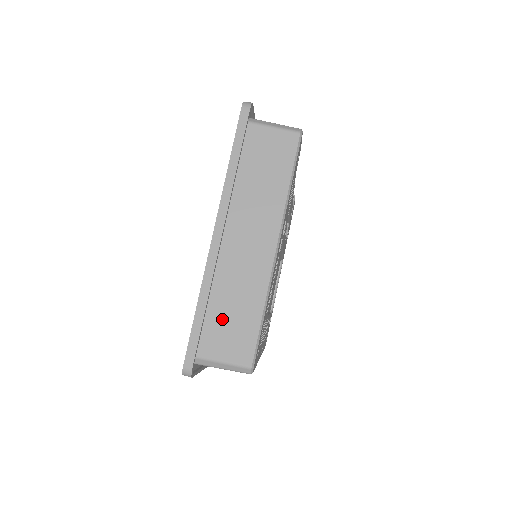
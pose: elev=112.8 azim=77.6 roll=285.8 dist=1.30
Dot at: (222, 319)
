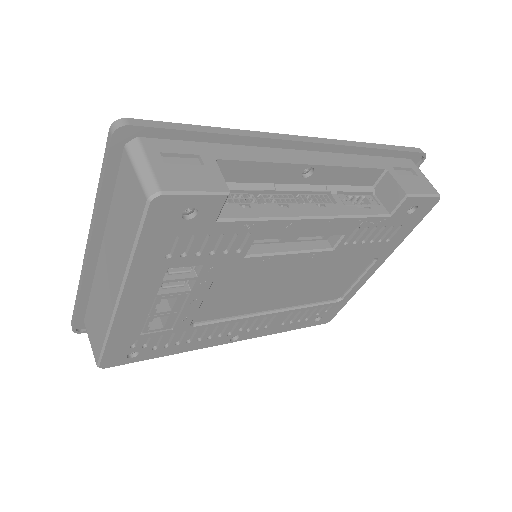
Dot at: (93, 315)
